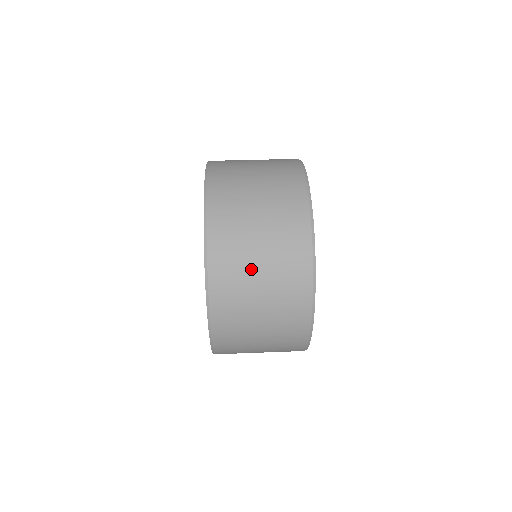
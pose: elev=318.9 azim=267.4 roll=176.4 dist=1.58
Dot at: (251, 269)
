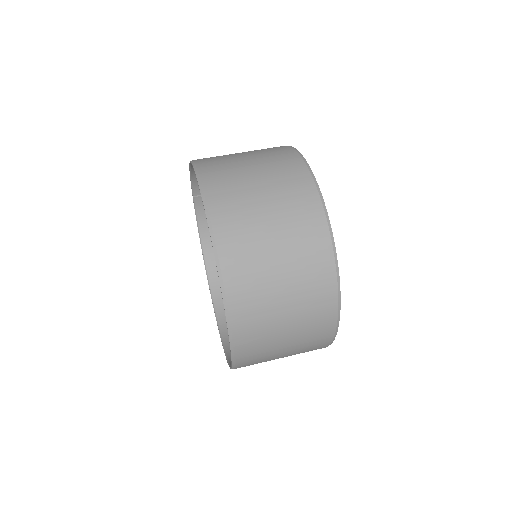
Dot at: (272, 287)
